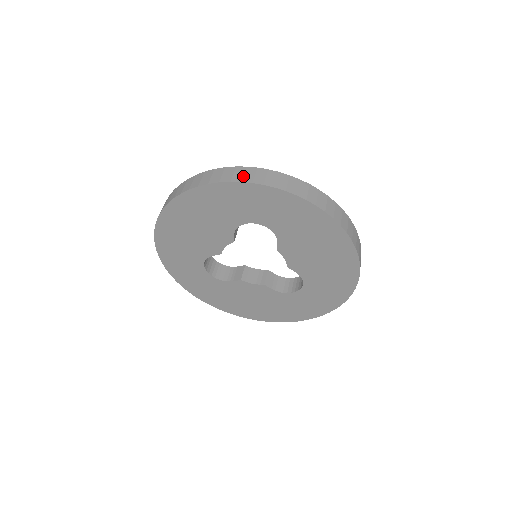
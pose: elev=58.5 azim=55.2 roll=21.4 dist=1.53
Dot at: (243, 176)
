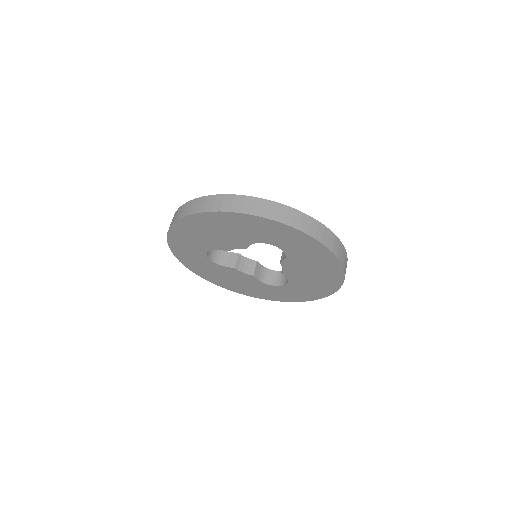
Dot at: (283, 216)
